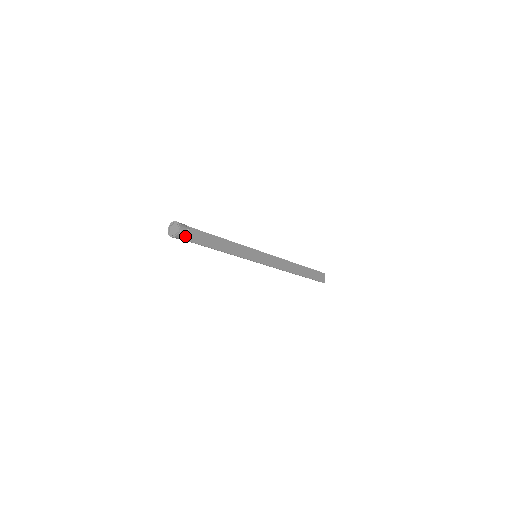
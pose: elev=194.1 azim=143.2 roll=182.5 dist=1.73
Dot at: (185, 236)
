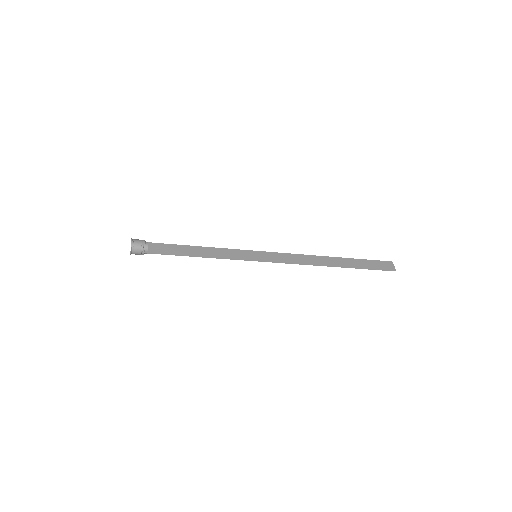
Dot at: (142, 247)
